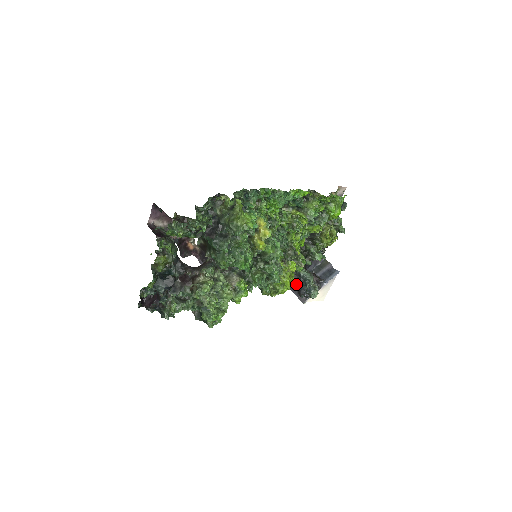
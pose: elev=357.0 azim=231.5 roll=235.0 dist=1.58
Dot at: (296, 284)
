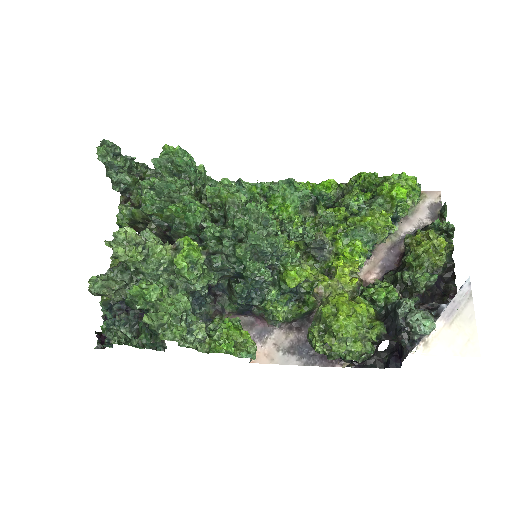
Dot at: (389, 330)
